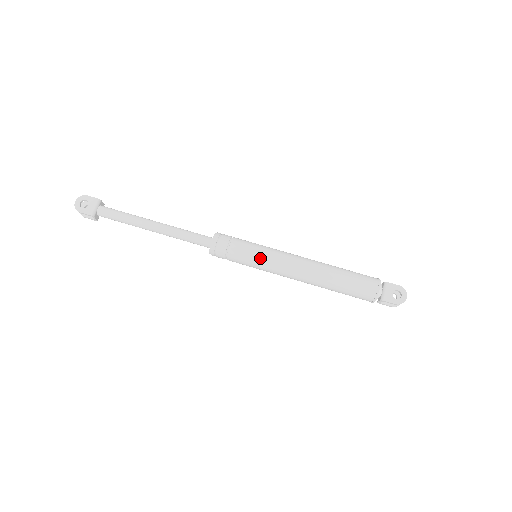
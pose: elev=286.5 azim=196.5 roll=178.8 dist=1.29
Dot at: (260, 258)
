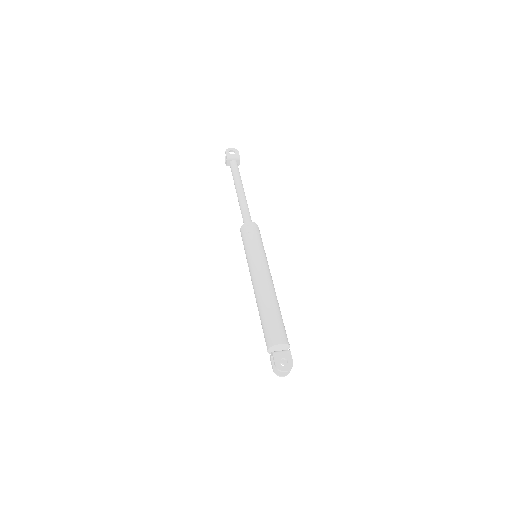
Dot at: (255, 254)
